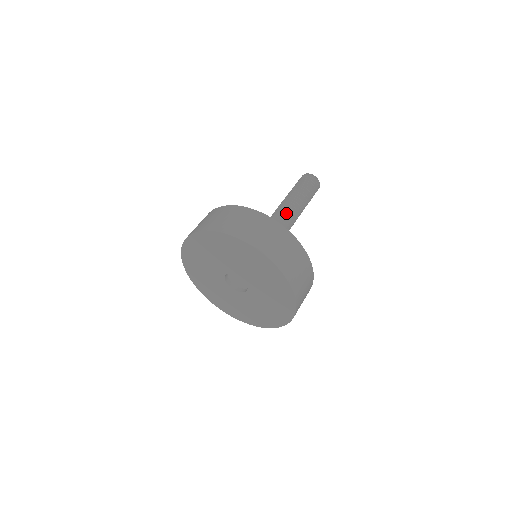
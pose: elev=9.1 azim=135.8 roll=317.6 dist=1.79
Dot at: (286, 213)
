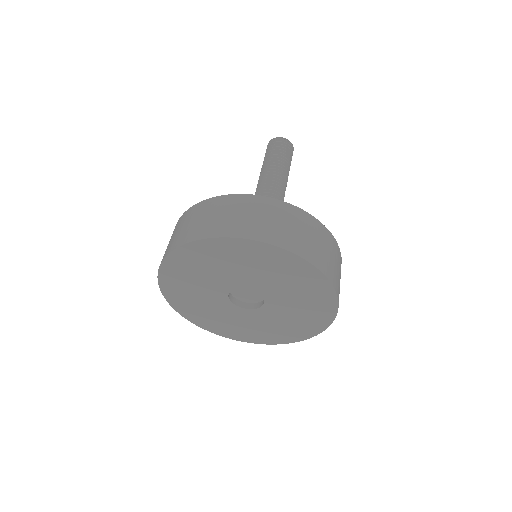
Dot at: (278, 195)
